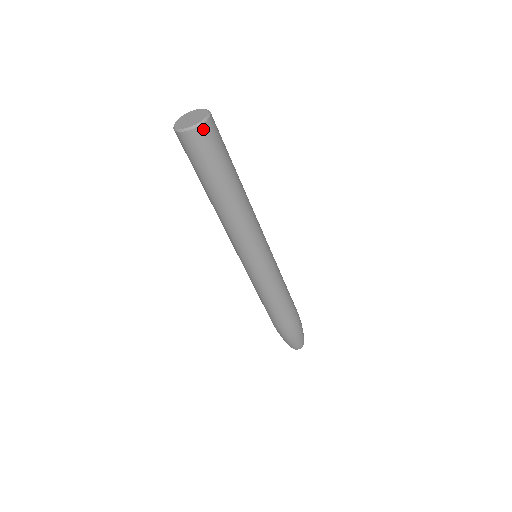
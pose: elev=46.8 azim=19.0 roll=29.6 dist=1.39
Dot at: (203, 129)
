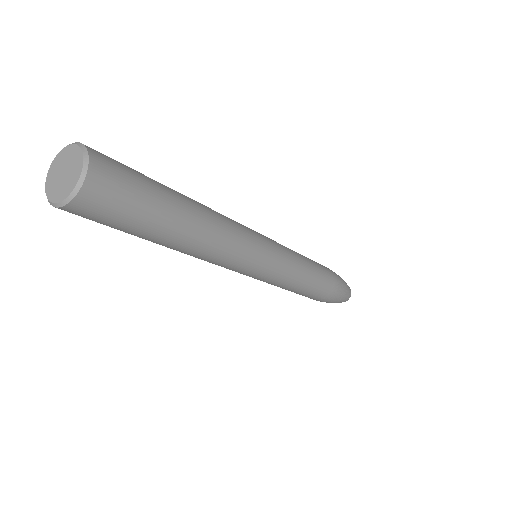
Dot at: (66, 210)
